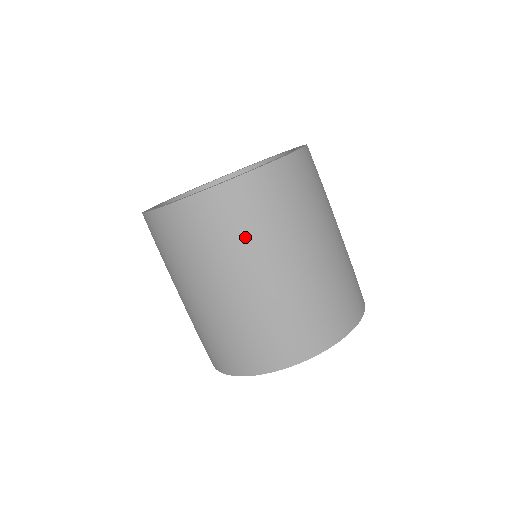
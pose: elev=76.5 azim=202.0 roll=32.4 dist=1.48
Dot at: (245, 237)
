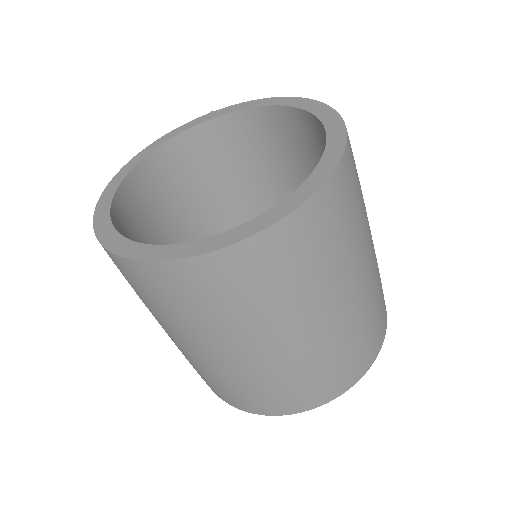
Dot at: (183, 317)
